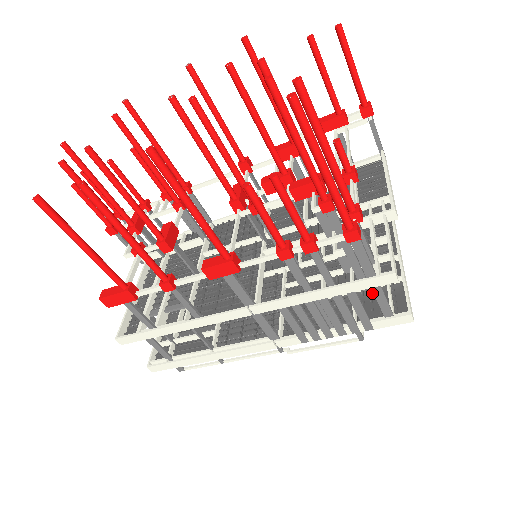
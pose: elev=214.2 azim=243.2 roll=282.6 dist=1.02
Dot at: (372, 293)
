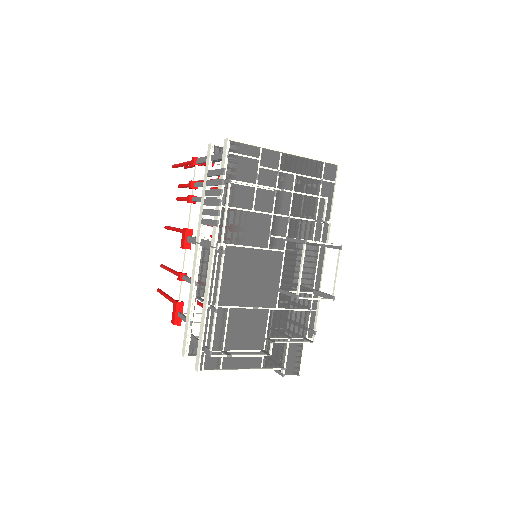
Dot at: (253, 172)
